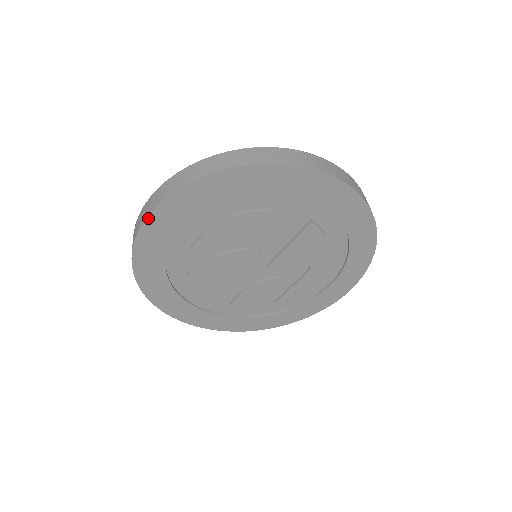
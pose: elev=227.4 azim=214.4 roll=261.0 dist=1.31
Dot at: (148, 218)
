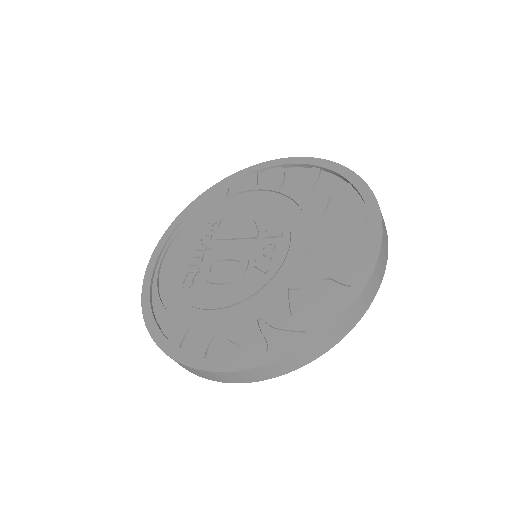
Dot at: (228, 381)
